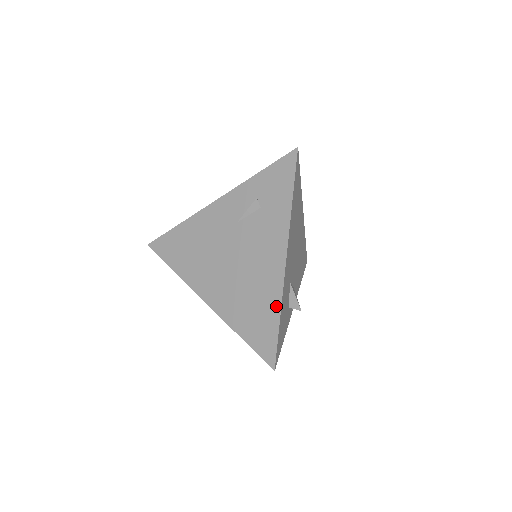
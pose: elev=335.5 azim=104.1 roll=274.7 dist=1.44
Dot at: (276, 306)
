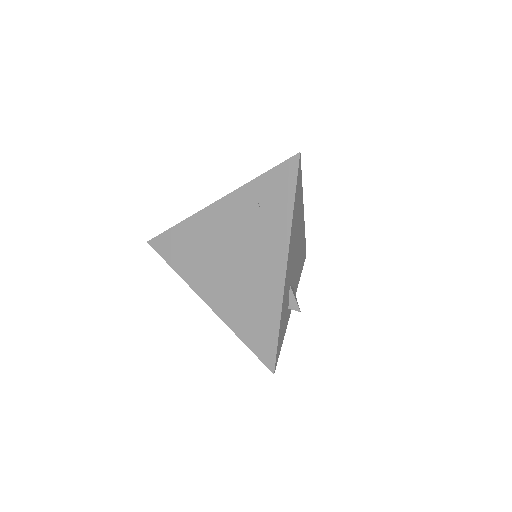
Dot at: (276, 311)
